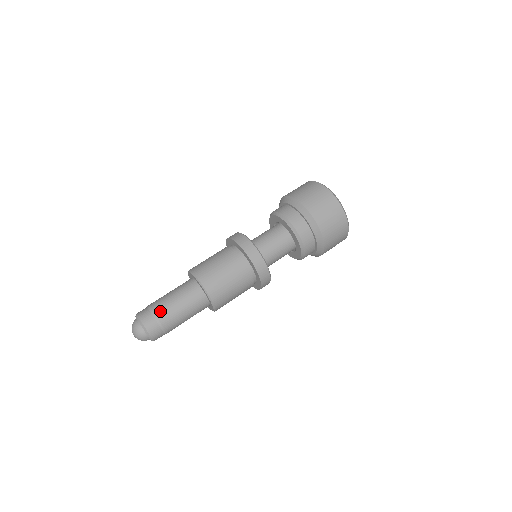
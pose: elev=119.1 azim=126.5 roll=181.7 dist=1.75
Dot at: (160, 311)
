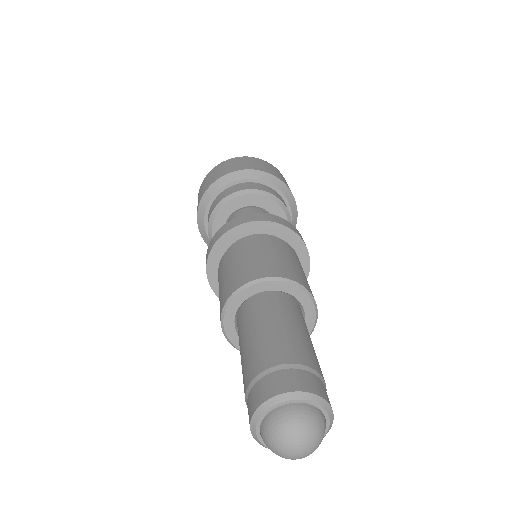
Dot at: (280, 354)
